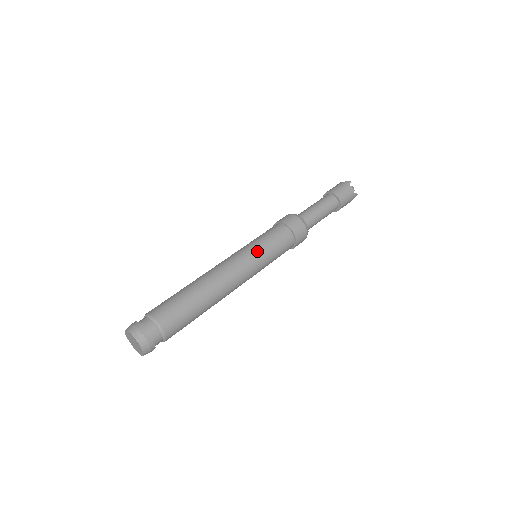
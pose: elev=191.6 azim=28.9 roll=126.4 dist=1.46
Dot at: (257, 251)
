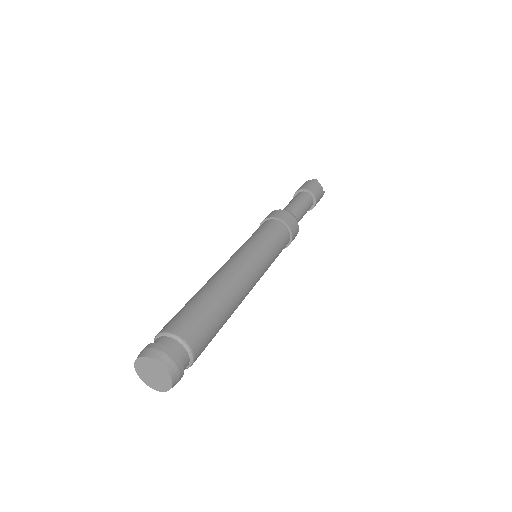
Dot at: (263, 247)
